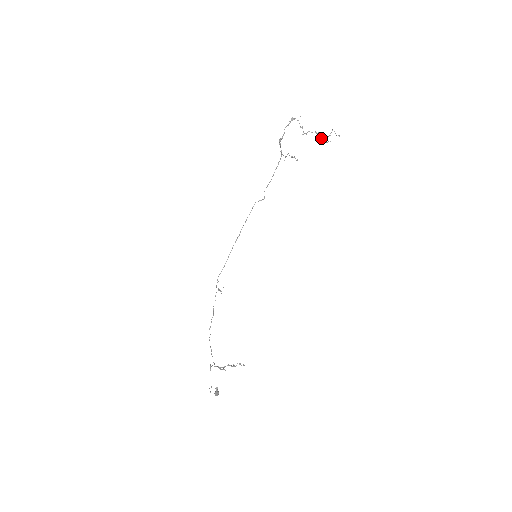
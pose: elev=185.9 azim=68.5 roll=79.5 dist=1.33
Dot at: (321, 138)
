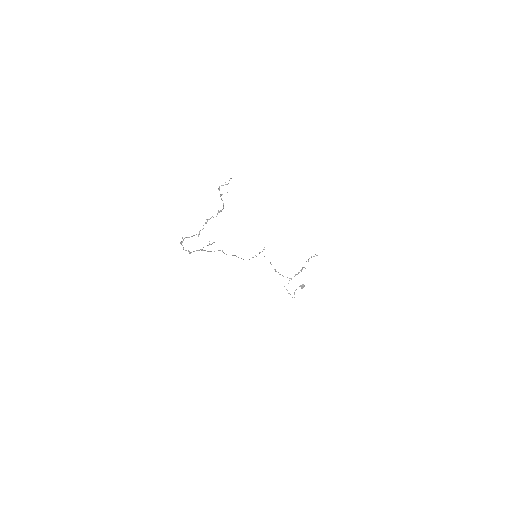
Dot at: occluded
